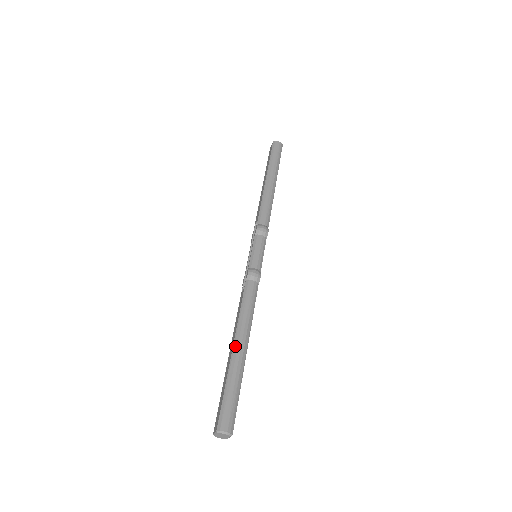
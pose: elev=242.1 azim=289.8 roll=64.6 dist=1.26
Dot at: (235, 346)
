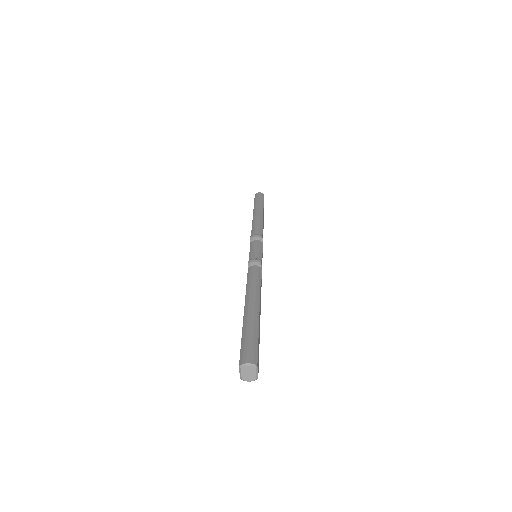
Dot at: (246, 307)
